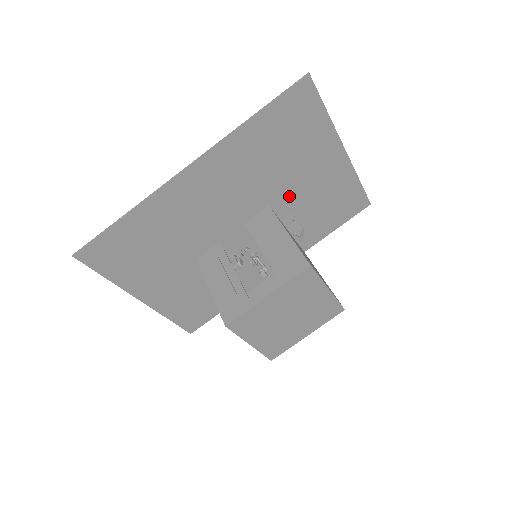
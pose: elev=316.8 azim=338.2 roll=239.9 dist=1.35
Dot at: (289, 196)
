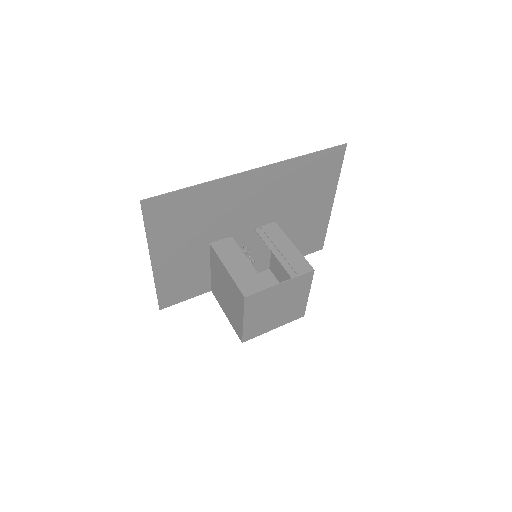
Dot at: (289, 220)
